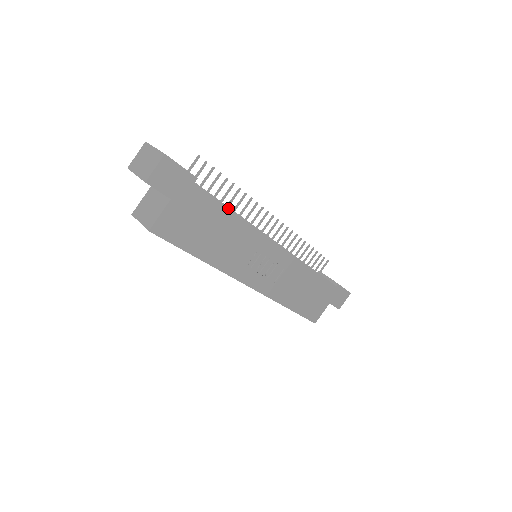
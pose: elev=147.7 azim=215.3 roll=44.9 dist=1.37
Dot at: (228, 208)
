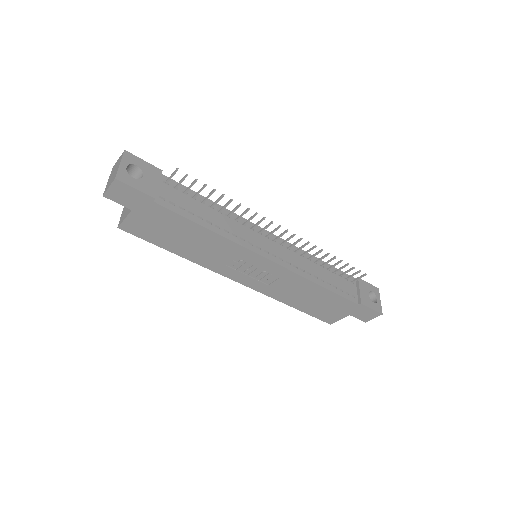
Dot at: (197, 224)
